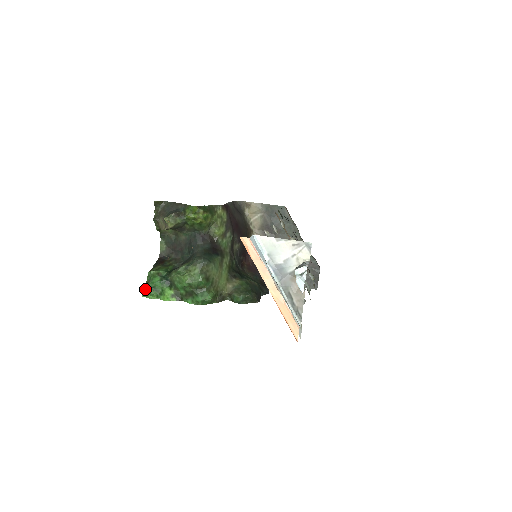
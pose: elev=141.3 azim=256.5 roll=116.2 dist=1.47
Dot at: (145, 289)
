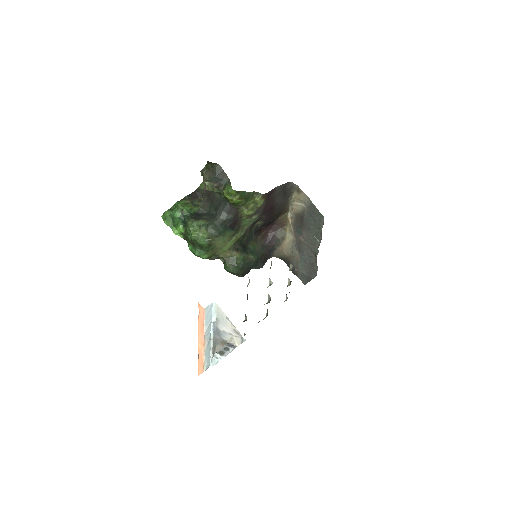
Dot at: (166, 214)
